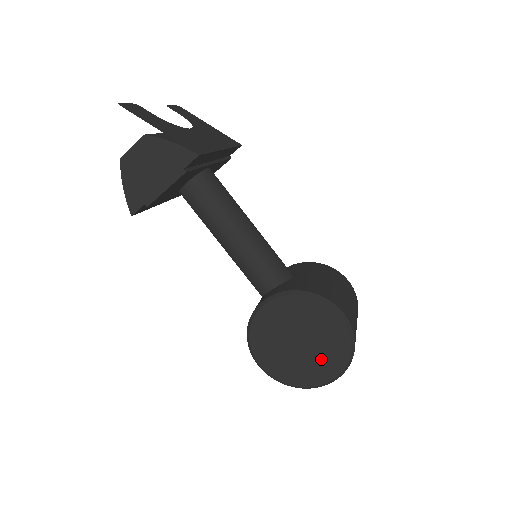
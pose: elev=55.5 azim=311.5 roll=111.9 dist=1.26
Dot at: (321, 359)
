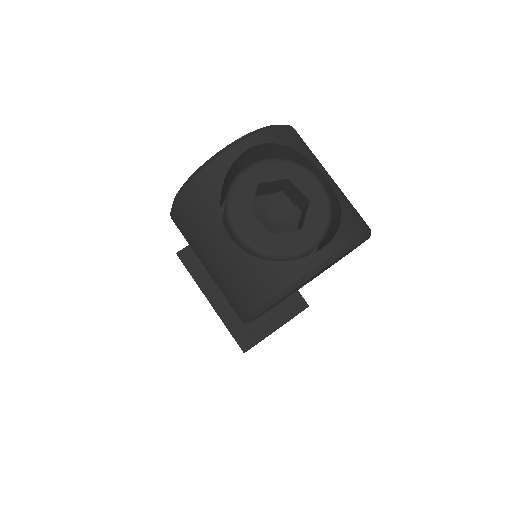
Dot at: occluded
